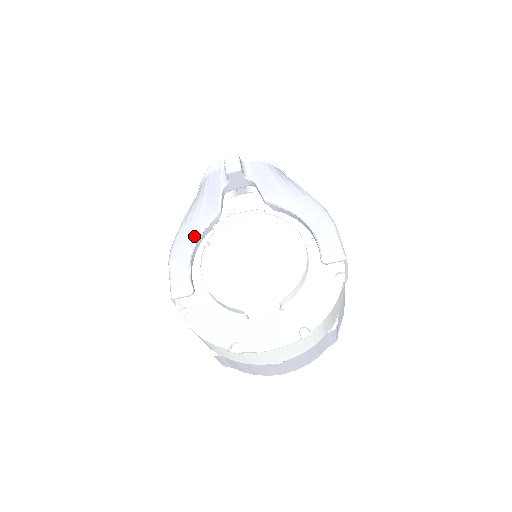
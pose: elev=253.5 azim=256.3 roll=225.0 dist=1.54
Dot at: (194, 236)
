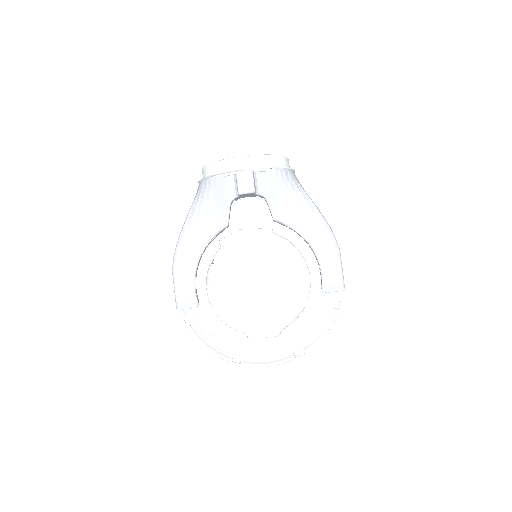
Dot at: (199, 248)
